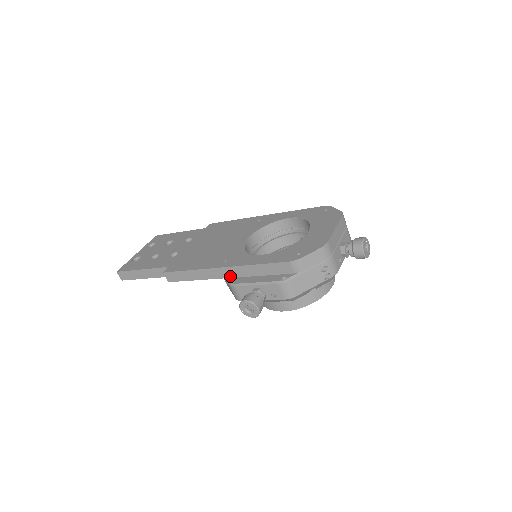
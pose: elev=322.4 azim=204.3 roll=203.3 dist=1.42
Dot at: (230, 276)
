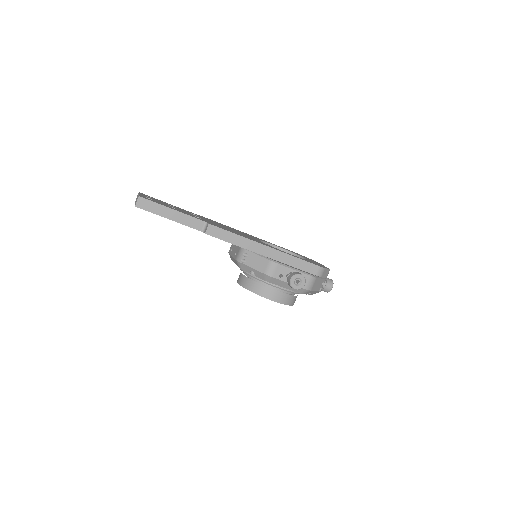
Dot at: (269, 256)
